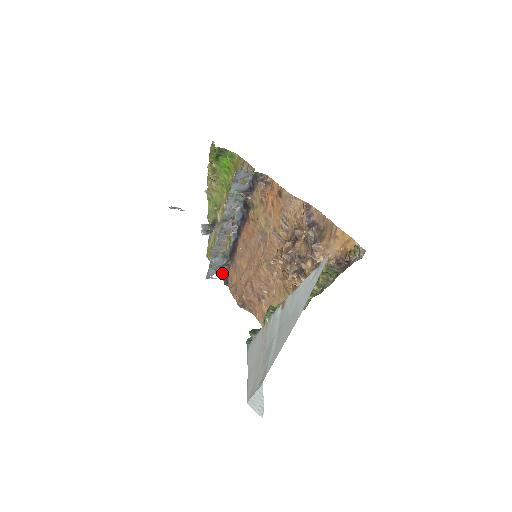
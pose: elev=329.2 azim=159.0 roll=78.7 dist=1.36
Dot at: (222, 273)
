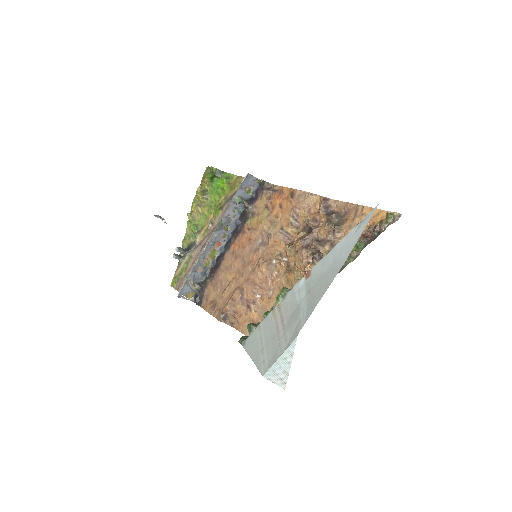
Dot at: (197, 292)
